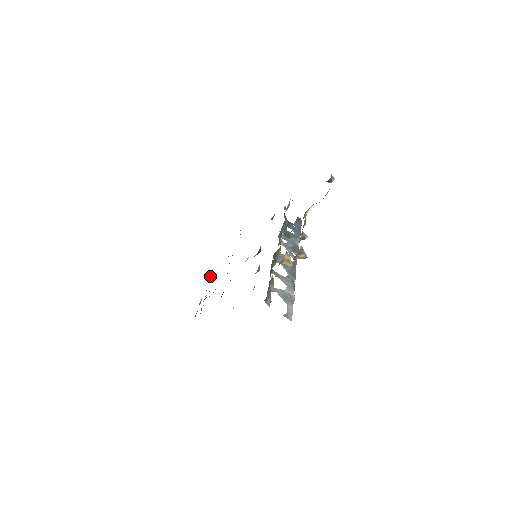
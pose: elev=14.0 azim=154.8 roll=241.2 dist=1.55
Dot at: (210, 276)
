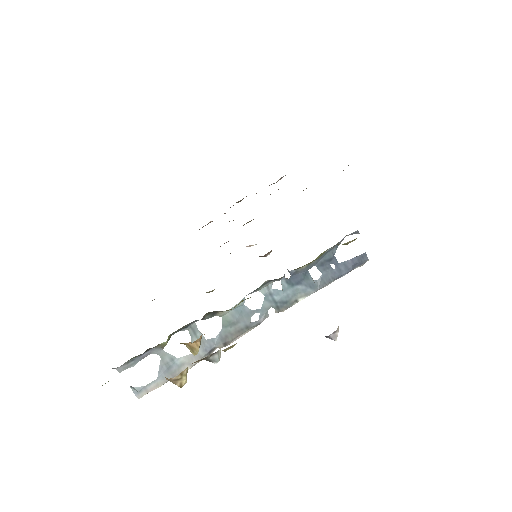
Dot at: occluded
